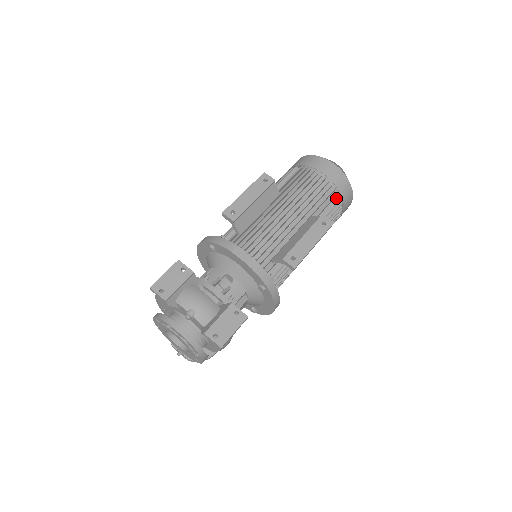
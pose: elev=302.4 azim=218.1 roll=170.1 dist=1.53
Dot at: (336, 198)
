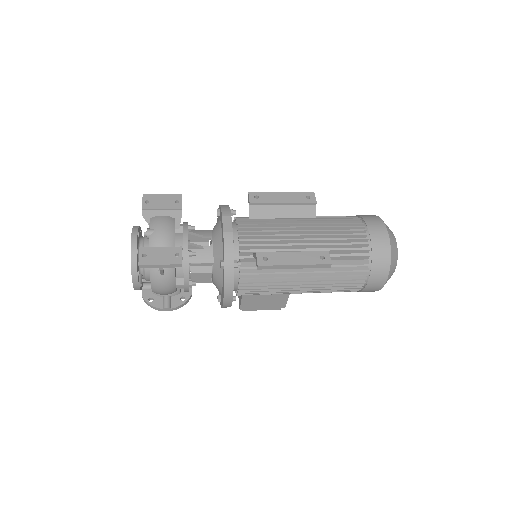
Dot at: (365, 260)
